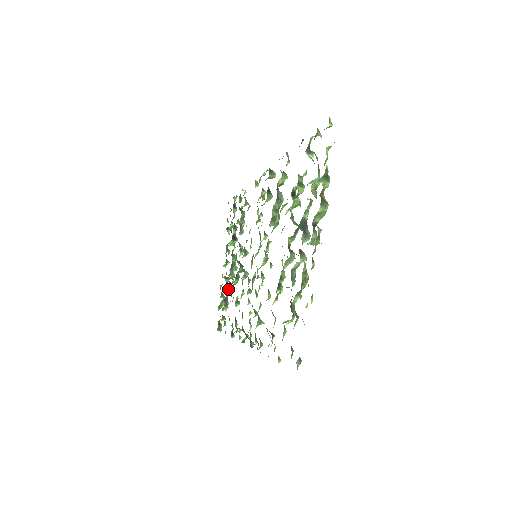
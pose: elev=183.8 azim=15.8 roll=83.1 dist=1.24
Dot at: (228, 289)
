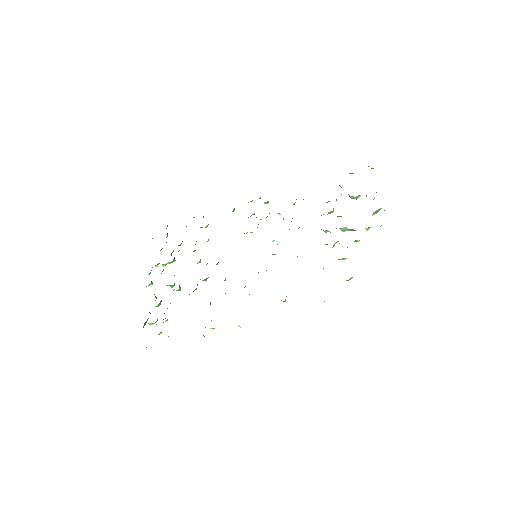
Dot at: occluded
